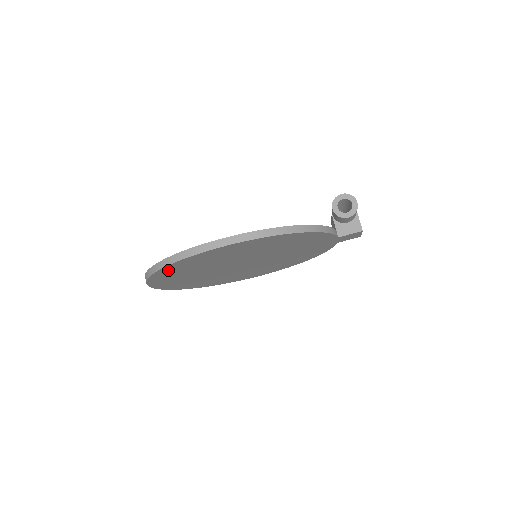
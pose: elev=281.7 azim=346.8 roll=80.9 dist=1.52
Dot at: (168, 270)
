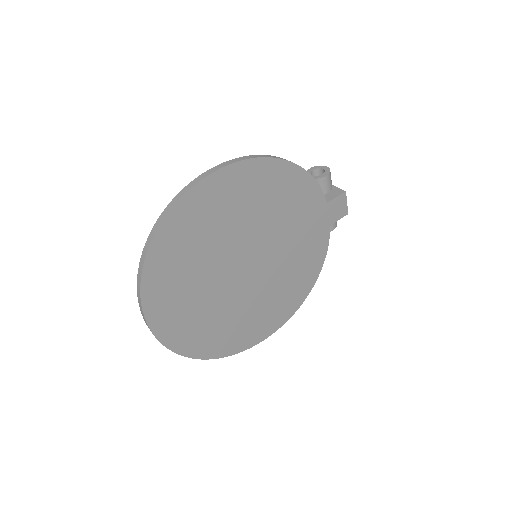
Dot at: (164, 243)
